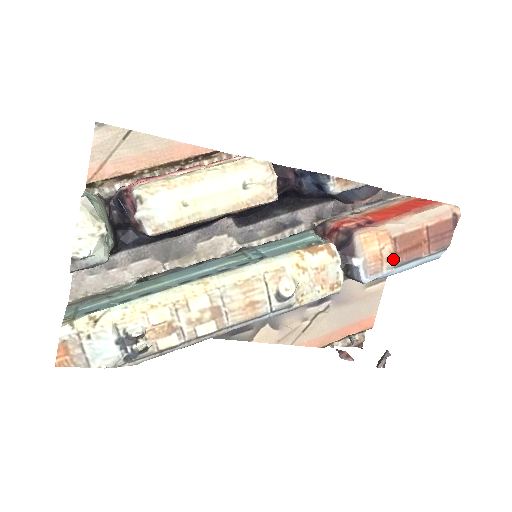
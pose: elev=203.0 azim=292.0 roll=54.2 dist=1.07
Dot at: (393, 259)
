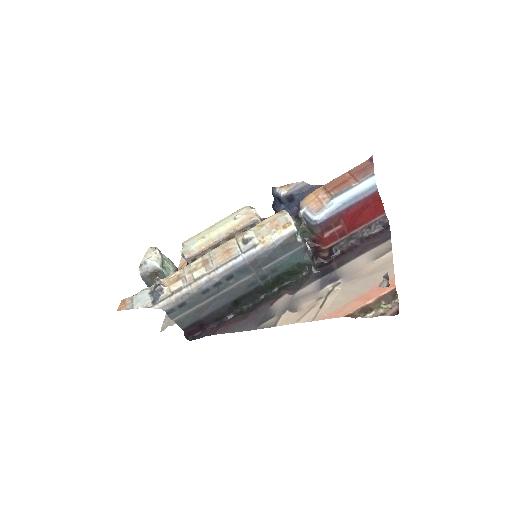
Dot at: (327, 196)
